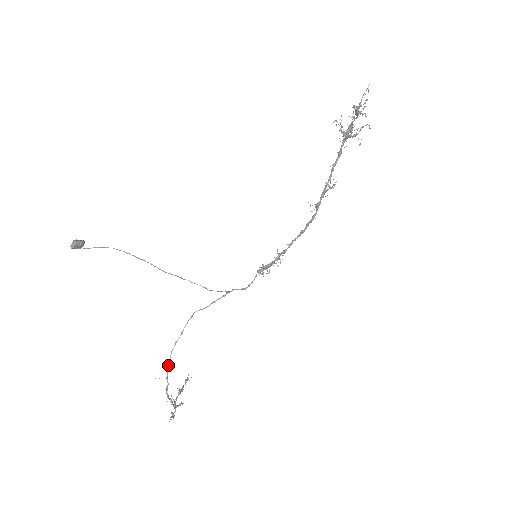
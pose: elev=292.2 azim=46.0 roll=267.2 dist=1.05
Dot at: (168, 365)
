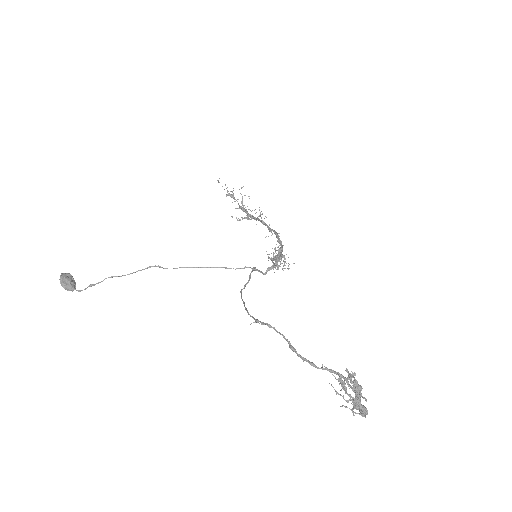
Dot at: (257, 320)
